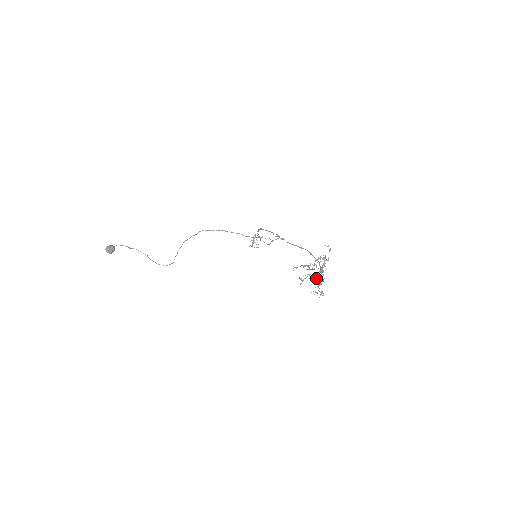
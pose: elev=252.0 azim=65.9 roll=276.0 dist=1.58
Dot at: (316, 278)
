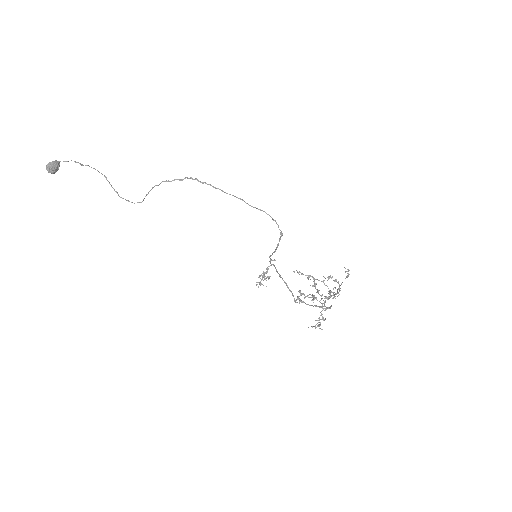
Dot at: (320, 312)
